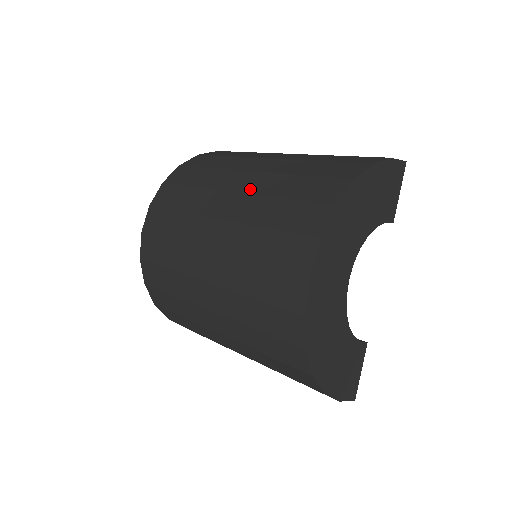
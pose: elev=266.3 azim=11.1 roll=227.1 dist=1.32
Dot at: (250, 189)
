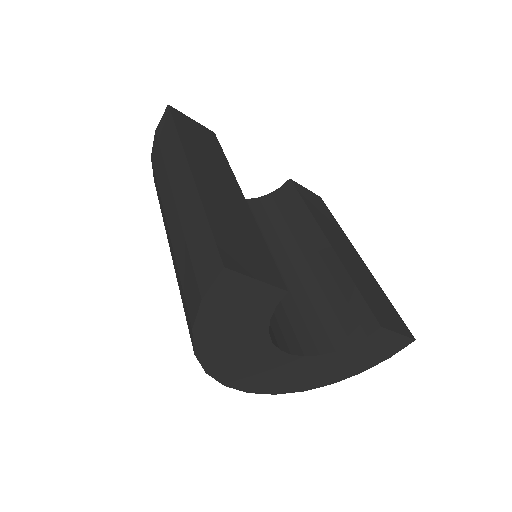
Dot at: occluded
